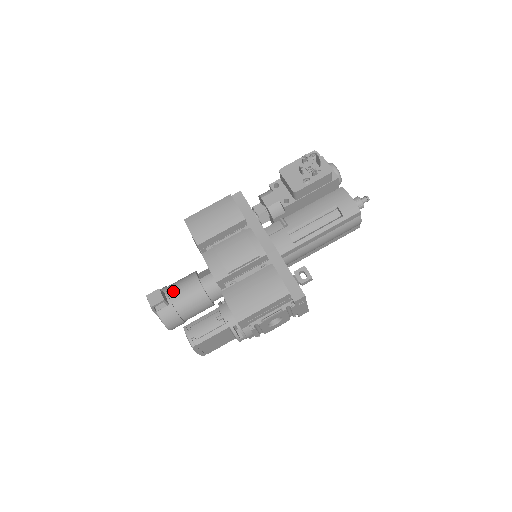
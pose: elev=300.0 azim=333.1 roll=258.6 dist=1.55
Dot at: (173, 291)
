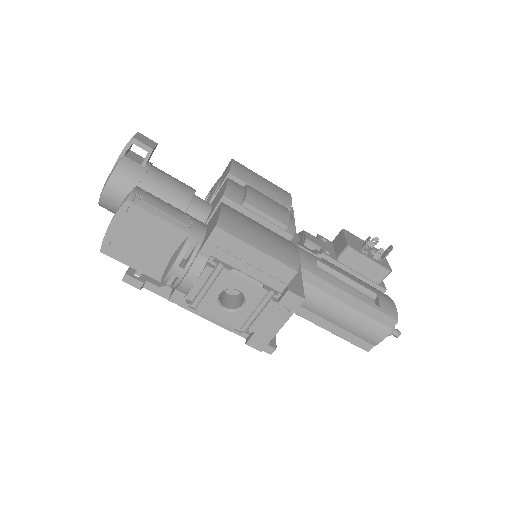
Dot at: occluded
